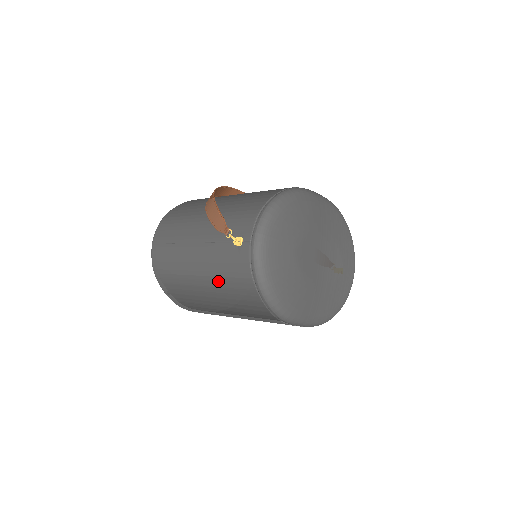
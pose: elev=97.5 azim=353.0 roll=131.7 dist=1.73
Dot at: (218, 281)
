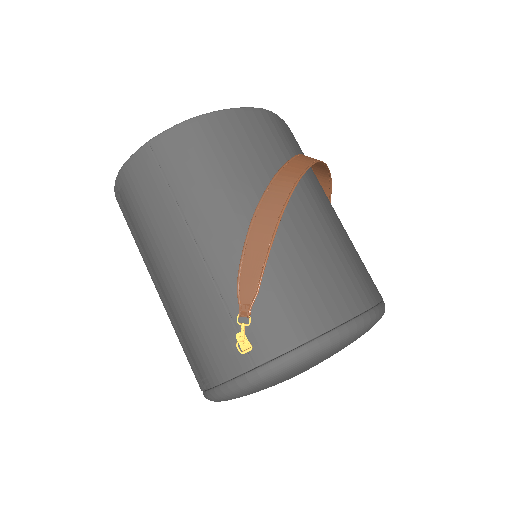
Dot at: (180, 316)
